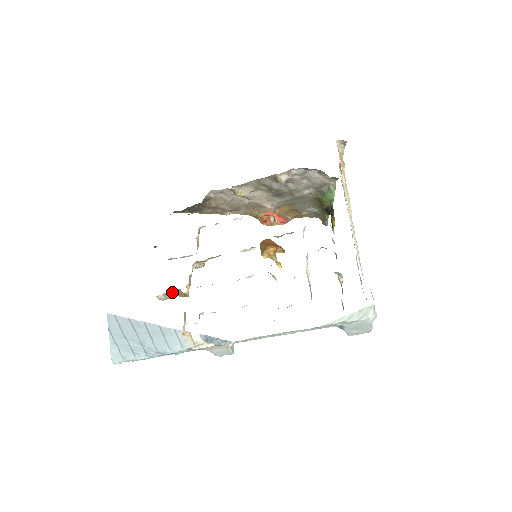
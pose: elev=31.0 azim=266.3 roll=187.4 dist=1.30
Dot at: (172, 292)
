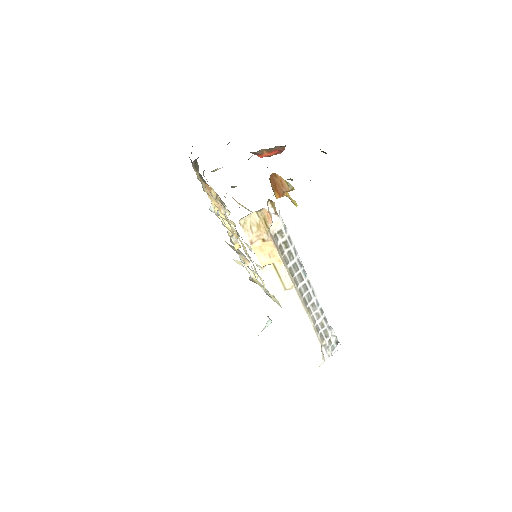
Dot at: occluded
